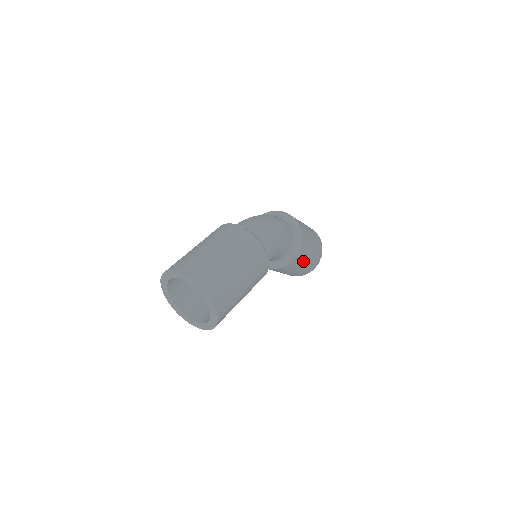
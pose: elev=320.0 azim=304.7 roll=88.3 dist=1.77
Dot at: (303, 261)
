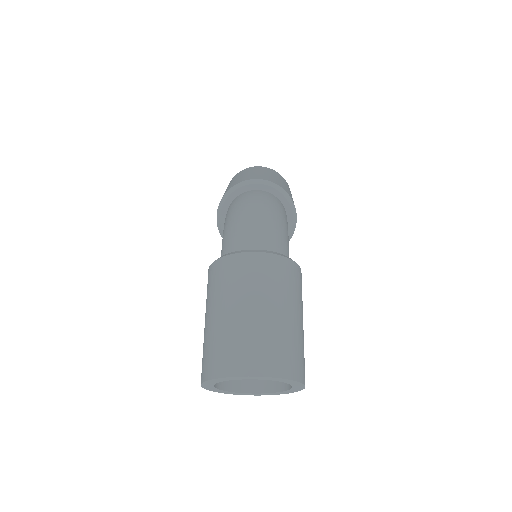
Dot at: occluded
